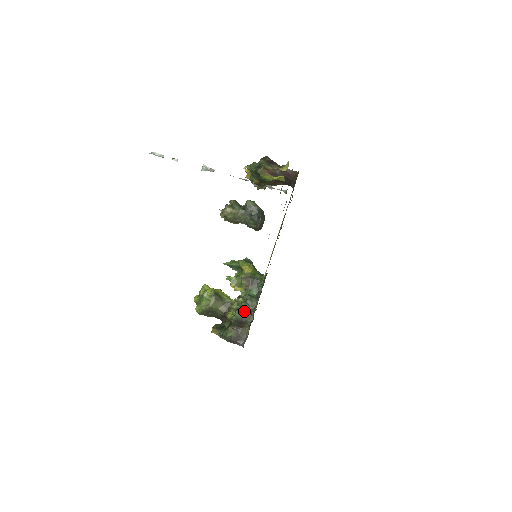
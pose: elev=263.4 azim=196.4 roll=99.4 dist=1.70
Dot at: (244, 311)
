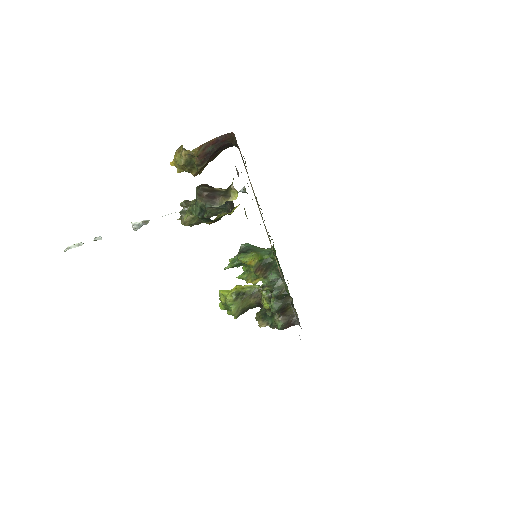
Dot at: (278, 299)
